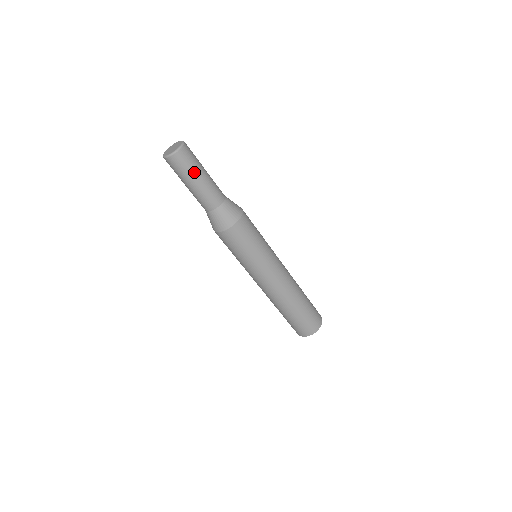
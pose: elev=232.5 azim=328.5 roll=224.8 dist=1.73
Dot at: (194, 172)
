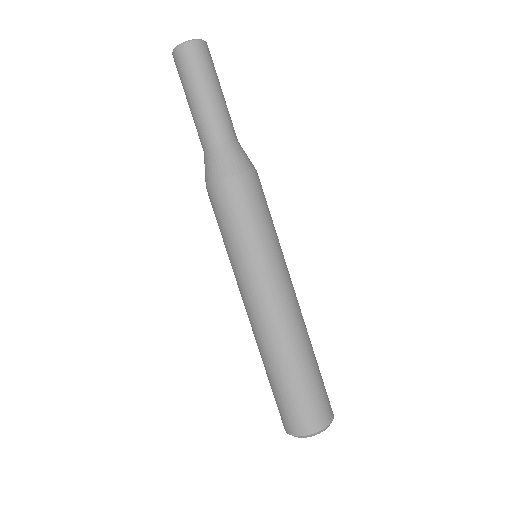
Dot at: (194, 82)
